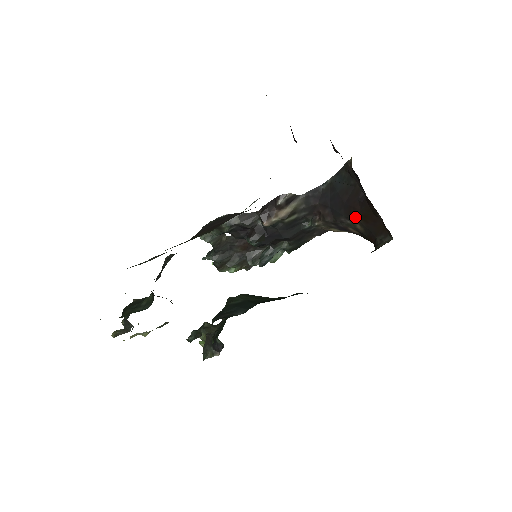
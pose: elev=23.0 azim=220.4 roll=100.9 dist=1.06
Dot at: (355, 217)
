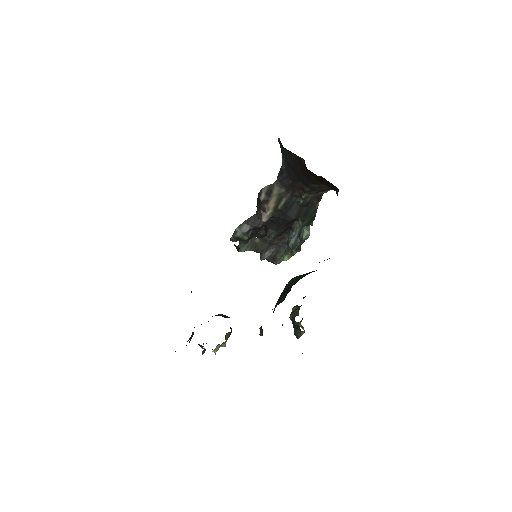
Dot at: (314, 181)
